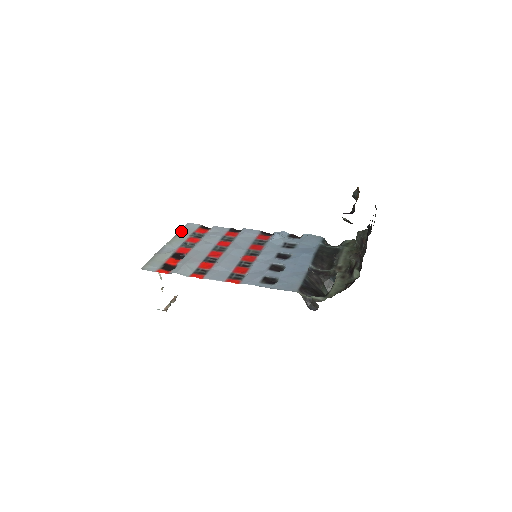
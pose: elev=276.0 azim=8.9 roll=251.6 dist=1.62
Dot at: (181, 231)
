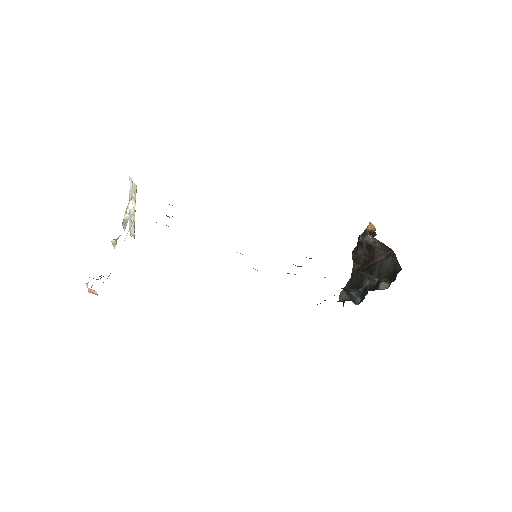
Dot at: occluded
